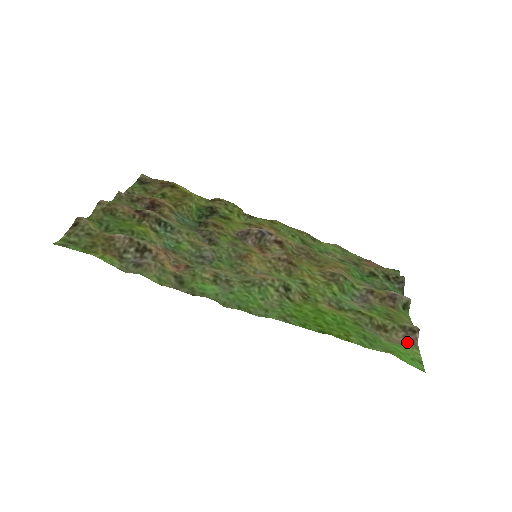
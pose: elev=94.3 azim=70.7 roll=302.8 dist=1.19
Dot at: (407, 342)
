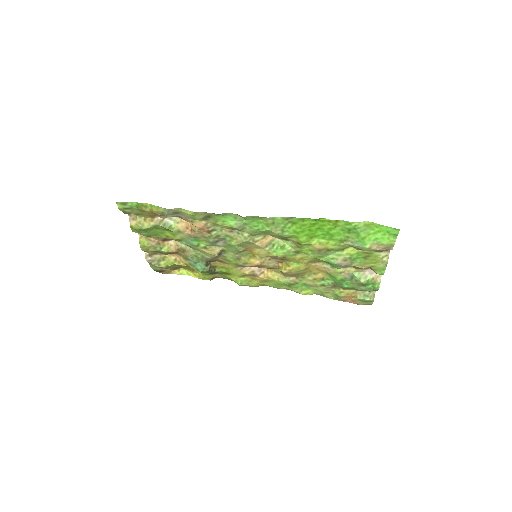
Dot at: (384, 248)
